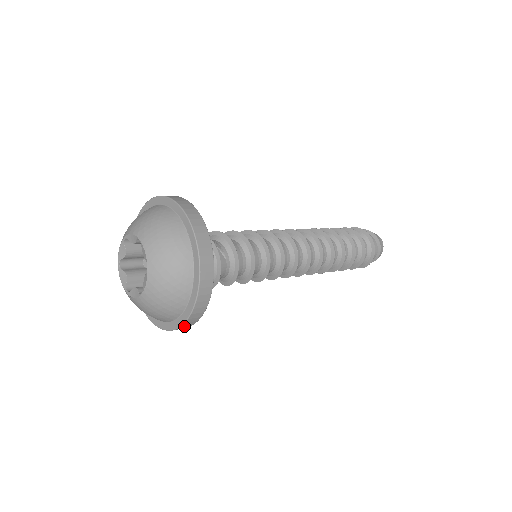
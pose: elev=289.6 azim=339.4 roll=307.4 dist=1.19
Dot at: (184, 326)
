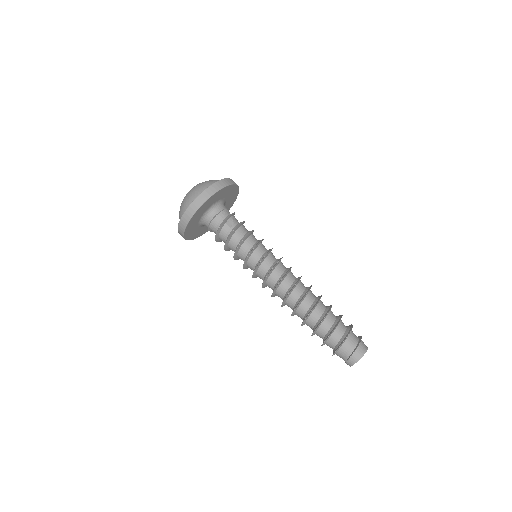
Dot at: (180, 227)
